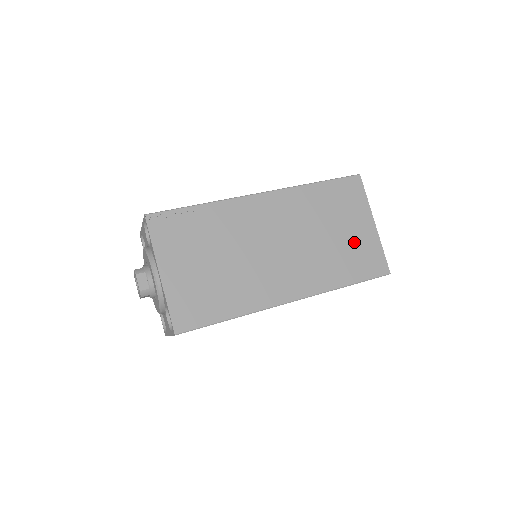
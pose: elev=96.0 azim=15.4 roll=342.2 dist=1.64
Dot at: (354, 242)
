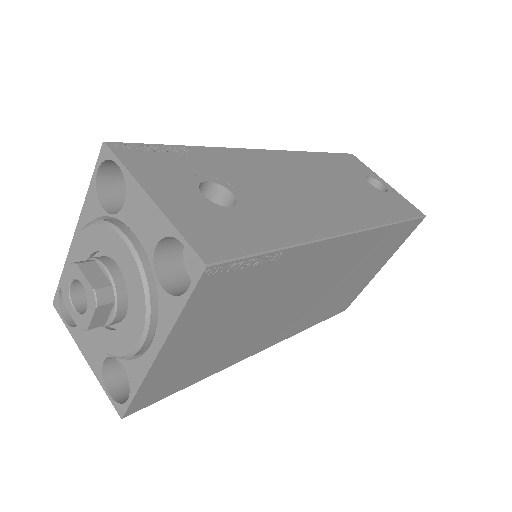
Dot at: (355, 286)
